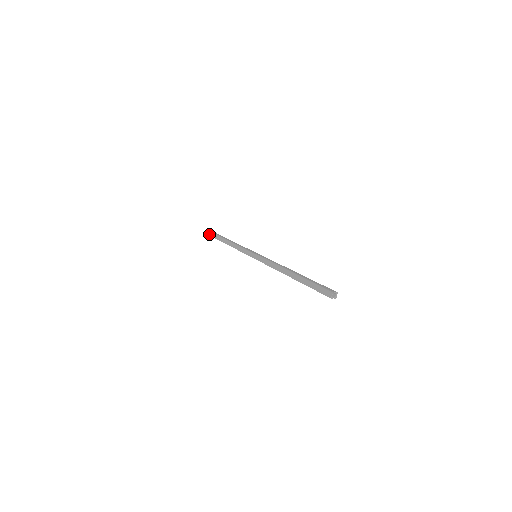
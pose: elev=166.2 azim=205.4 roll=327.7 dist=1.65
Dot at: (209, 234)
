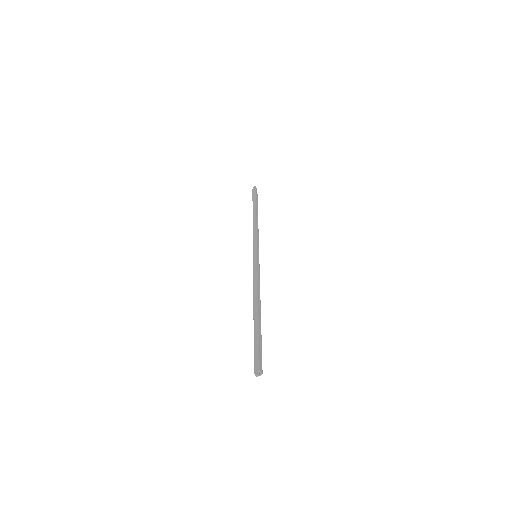
Dot at: occluded
